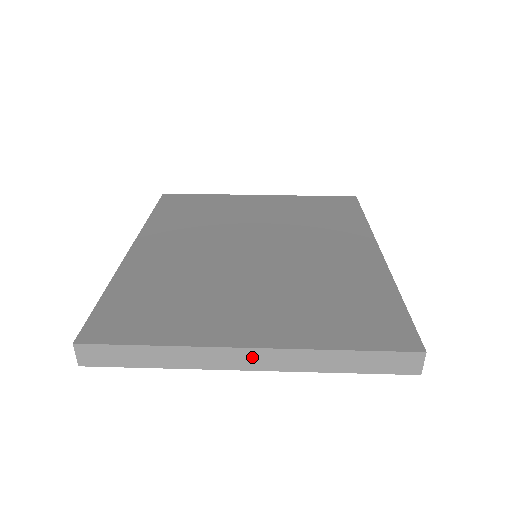
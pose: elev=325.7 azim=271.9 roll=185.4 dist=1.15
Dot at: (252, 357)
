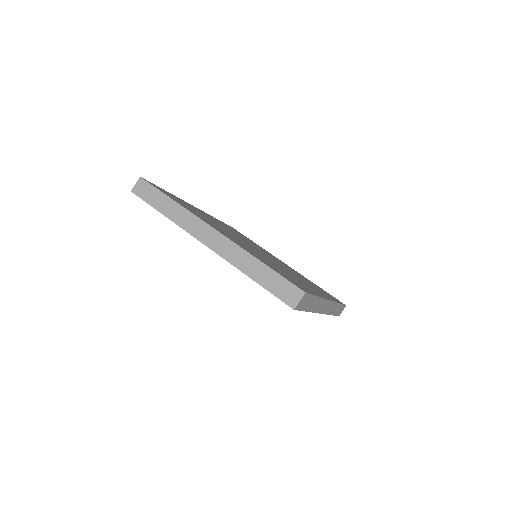
Dot at: (213, 237)
